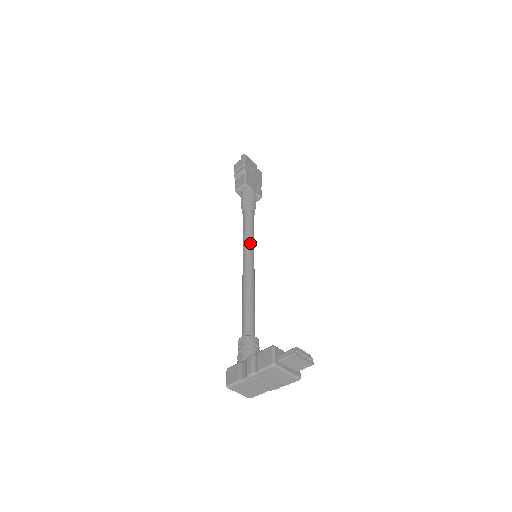
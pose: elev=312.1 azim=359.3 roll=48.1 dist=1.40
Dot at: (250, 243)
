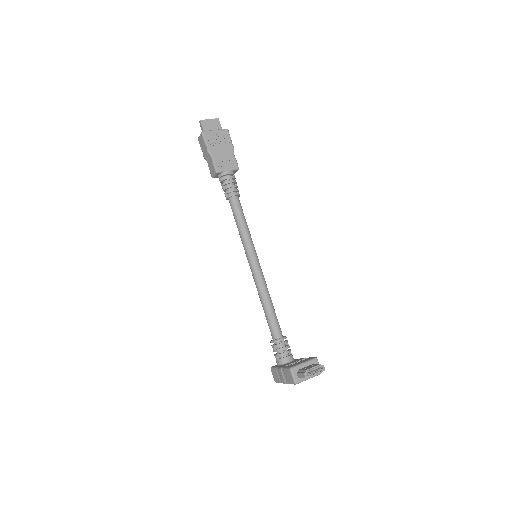
Dot at: (247, 242)
